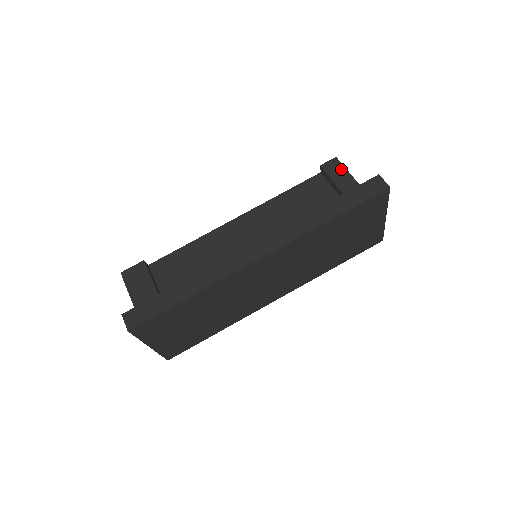
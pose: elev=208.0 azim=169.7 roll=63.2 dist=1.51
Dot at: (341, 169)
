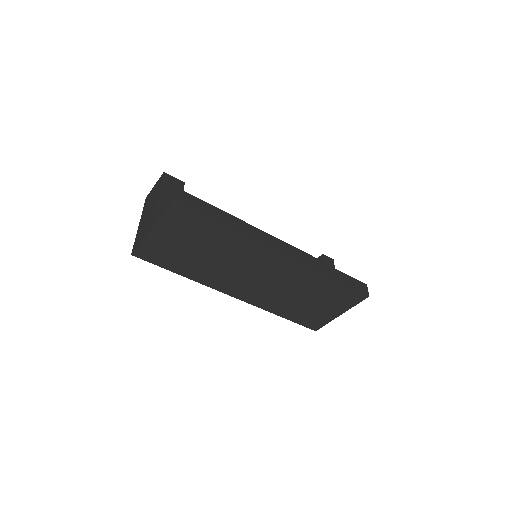
Dot at: (333, 267)
